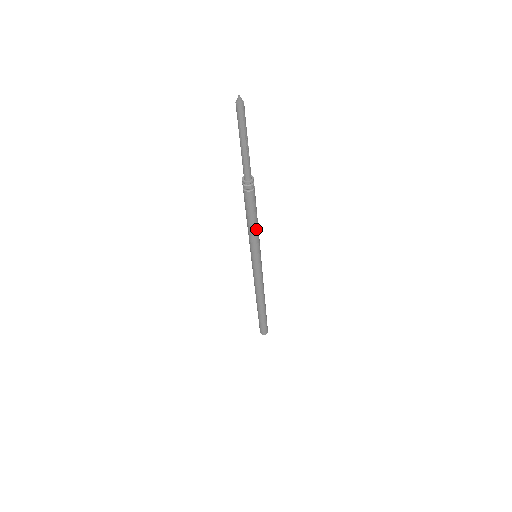
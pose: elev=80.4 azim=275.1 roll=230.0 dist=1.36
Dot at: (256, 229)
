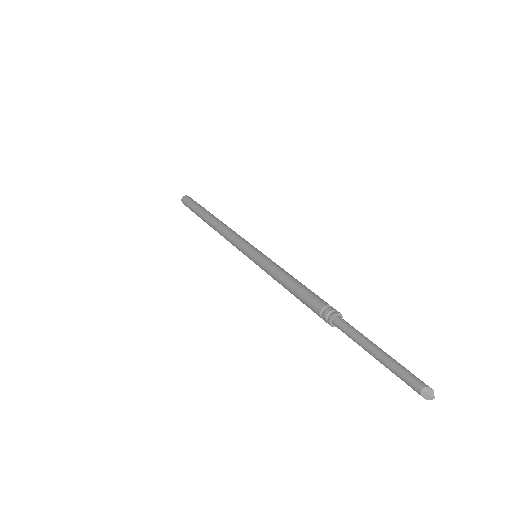
Dot at: occluded
